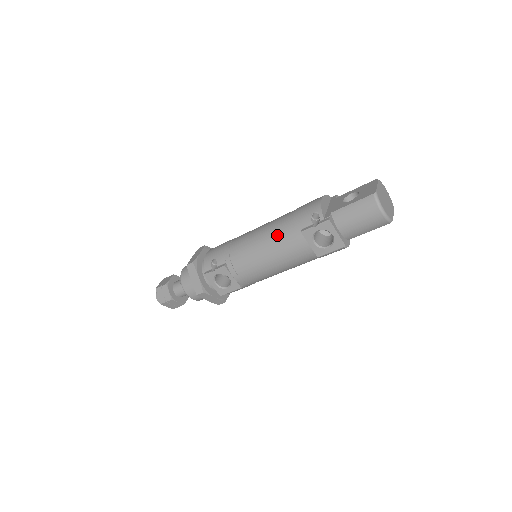
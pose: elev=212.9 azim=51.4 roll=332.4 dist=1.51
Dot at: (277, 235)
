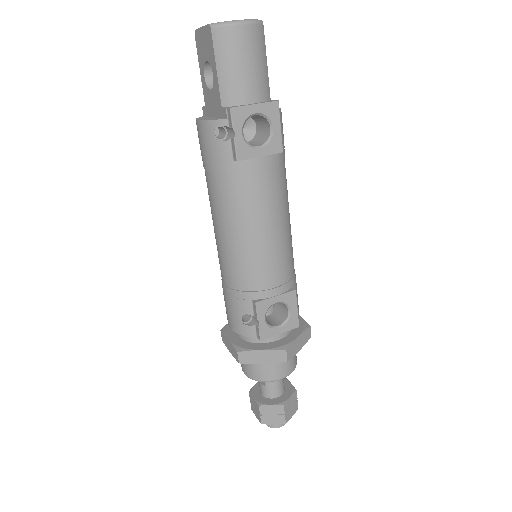
Dot at: (232, 205)
